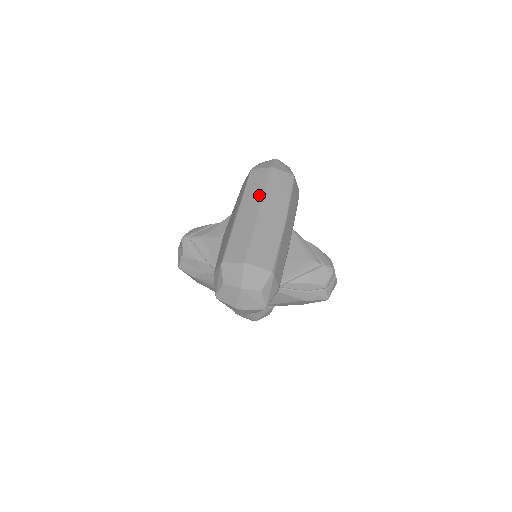
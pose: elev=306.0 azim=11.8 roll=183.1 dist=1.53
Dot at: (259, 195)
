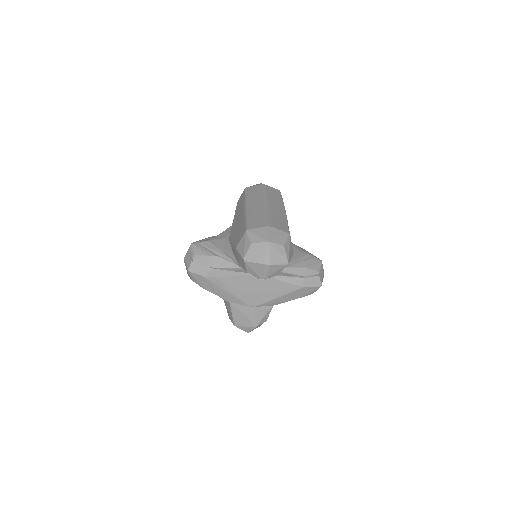
Dot at: (260, 196)
